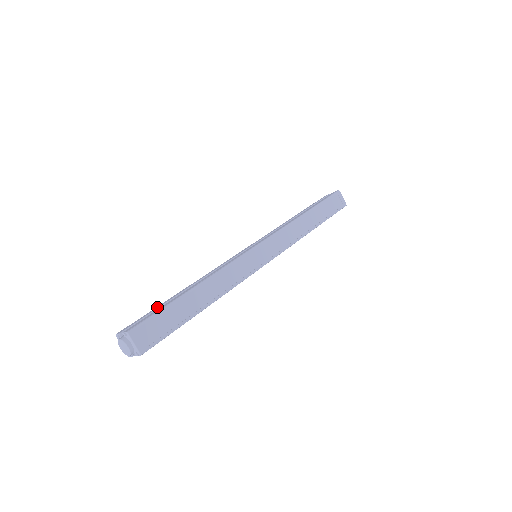
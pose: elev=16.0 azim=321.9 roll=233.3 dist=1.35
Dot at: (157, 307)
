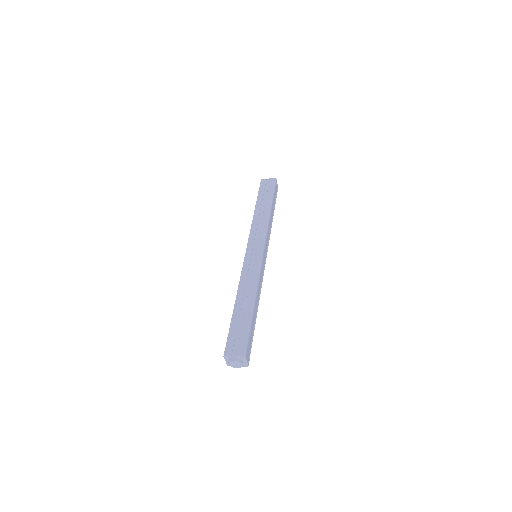
Dot at: (235, 325)
